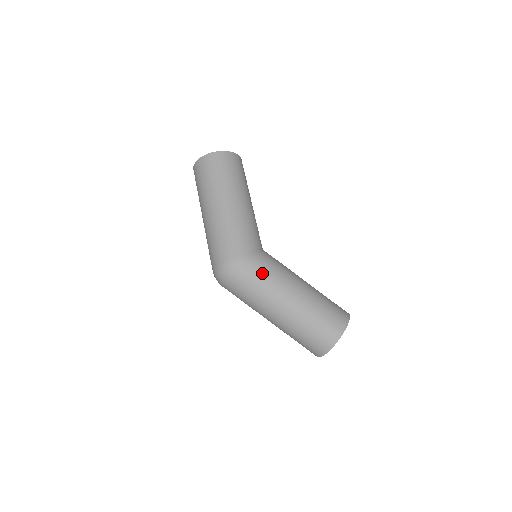
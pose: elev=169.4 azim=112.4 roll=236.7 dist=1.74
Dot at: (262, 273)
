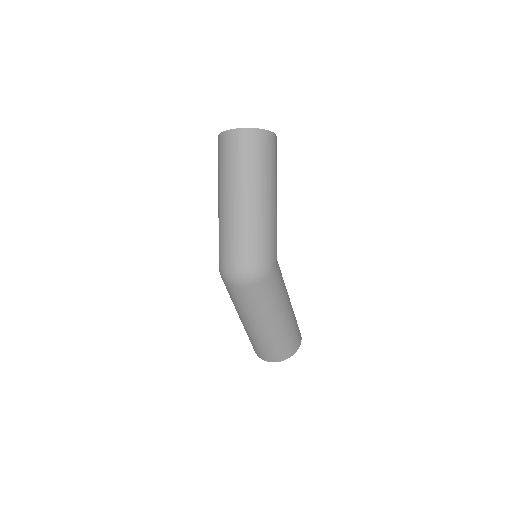
Dot at: (279, 286)
